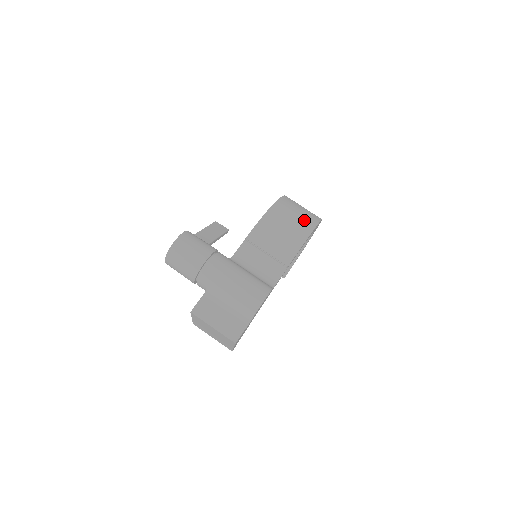
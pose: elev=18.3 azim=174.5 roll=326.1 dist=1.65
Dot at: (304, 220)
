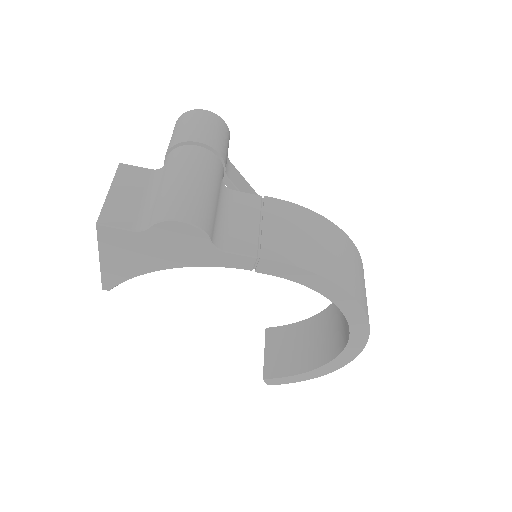
Dot at: (346, 273)
